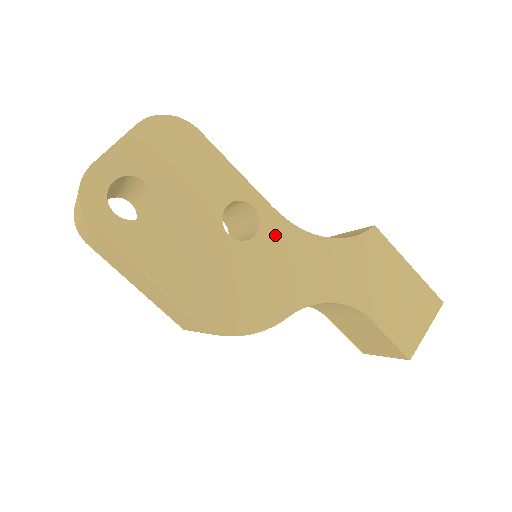
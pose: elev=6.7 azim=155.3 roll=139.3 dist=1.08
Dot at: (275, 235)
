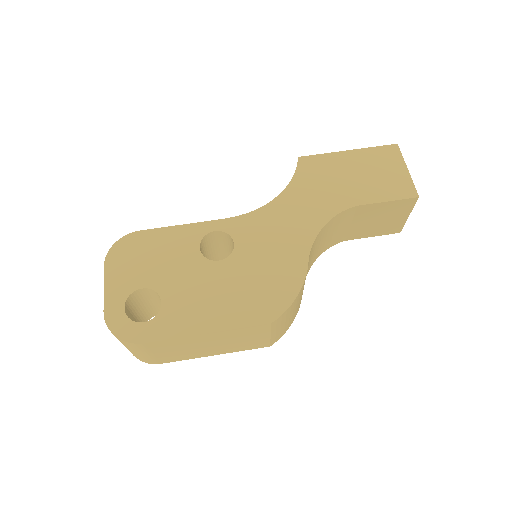
Dot at: (245, 230)
